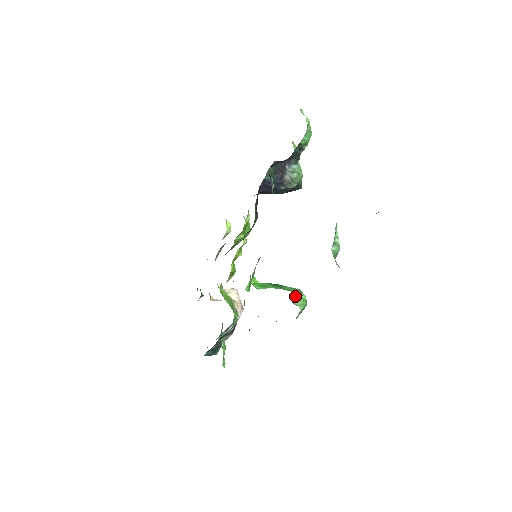
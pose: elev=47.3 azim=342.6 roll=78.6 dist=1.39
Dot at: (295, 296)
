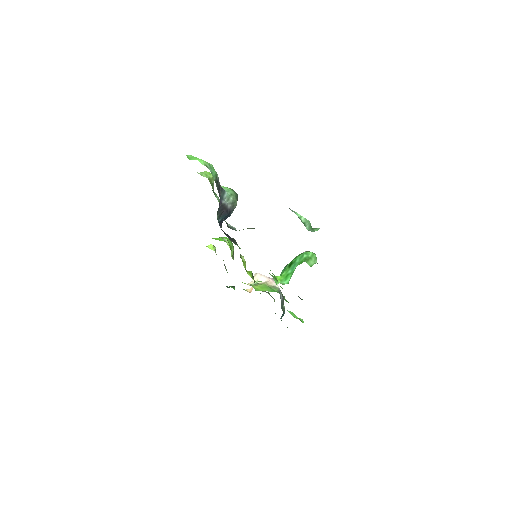
Dot at: (308, 261)
